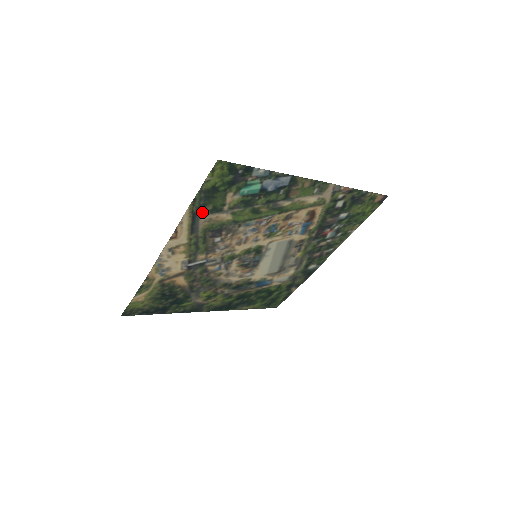
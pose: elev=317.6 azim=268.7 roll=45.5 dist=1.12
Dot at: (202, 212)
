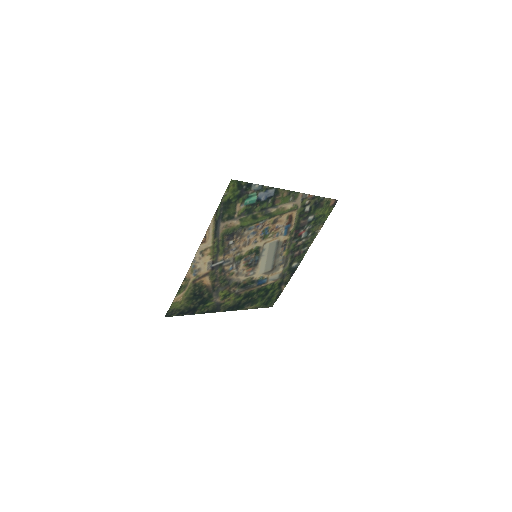
Dot at: (221, 220)
